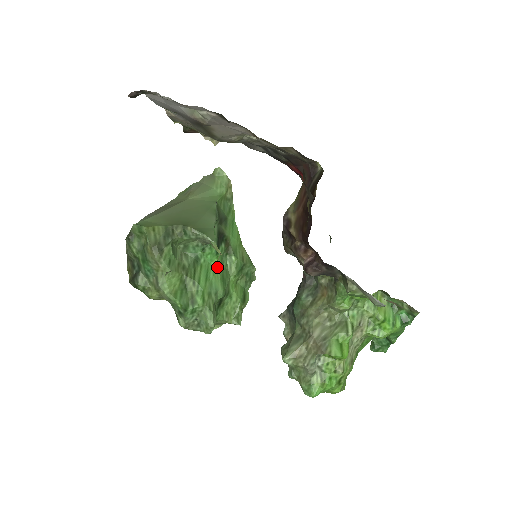
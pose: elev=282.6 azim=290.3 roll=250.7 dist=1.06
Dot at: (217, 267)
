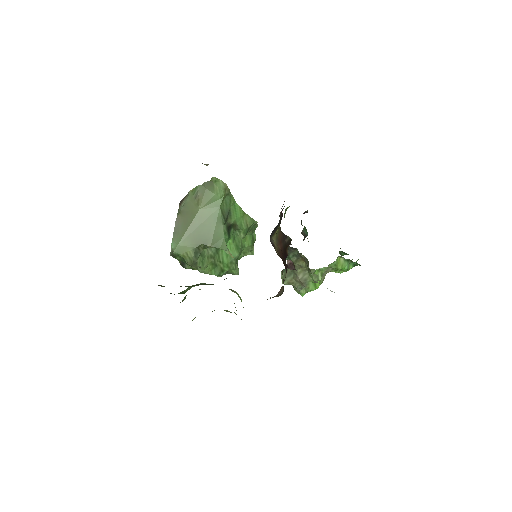
Dot at: (232, 243)
